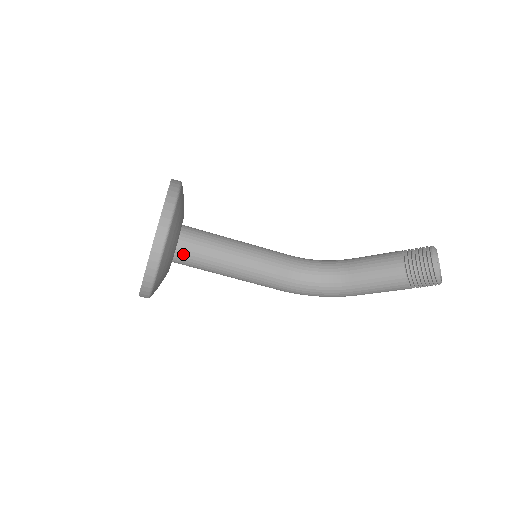
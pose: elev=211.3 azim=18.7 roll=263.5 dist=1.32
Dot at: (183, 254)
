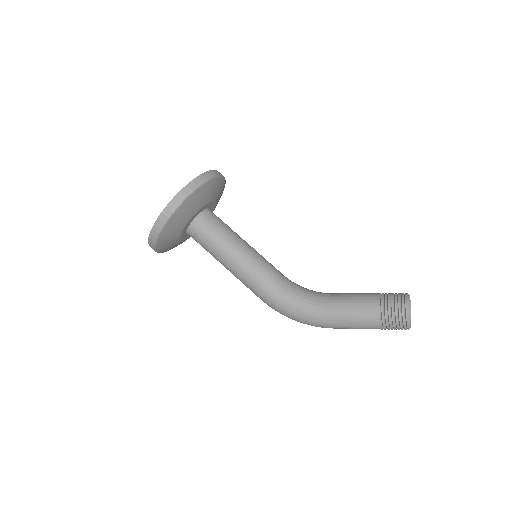
Dot at: (201, 222)
